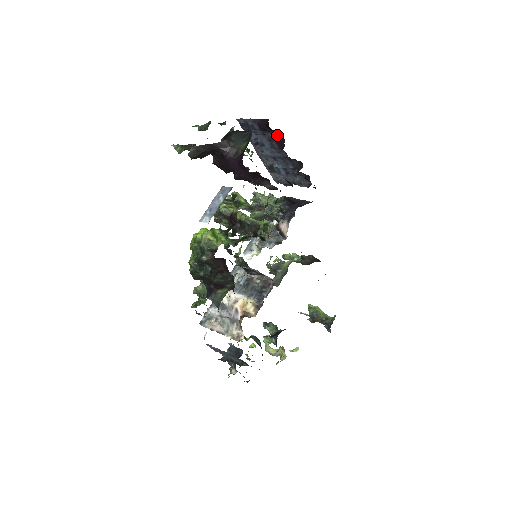
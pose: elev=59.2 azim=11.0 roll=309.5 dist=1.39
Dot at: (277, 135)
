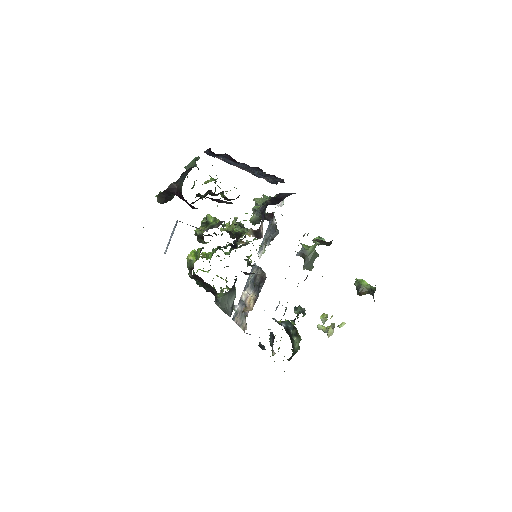
Dot at: (227, 155)
